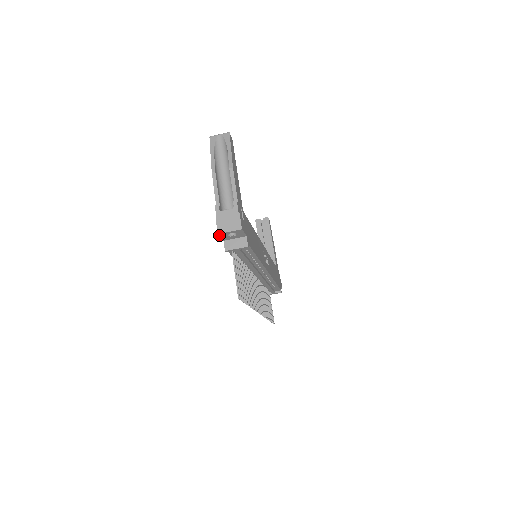
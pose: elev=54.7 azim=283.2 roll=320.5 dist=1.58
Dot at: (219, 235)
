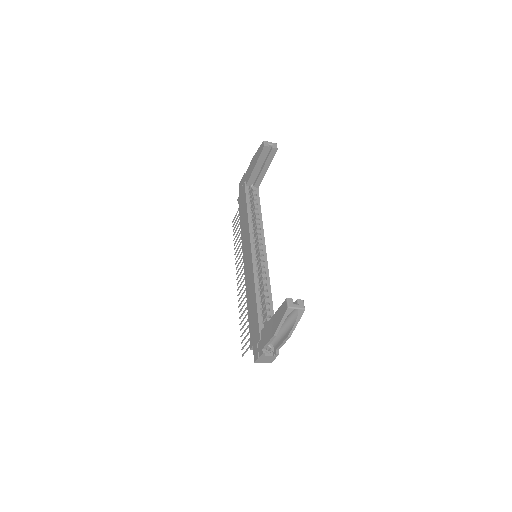
Dot at: (254, 359)
